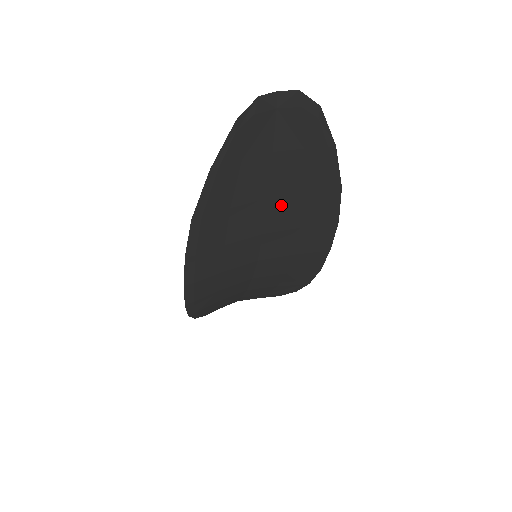
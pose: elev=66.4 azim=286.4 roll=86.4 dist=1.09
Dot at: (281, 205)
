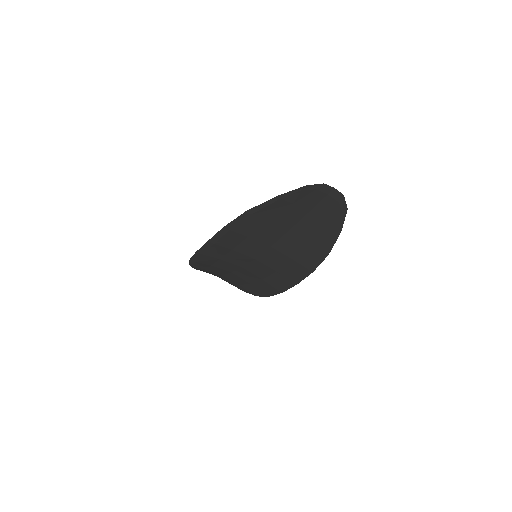
Dot at: (293, 239)
